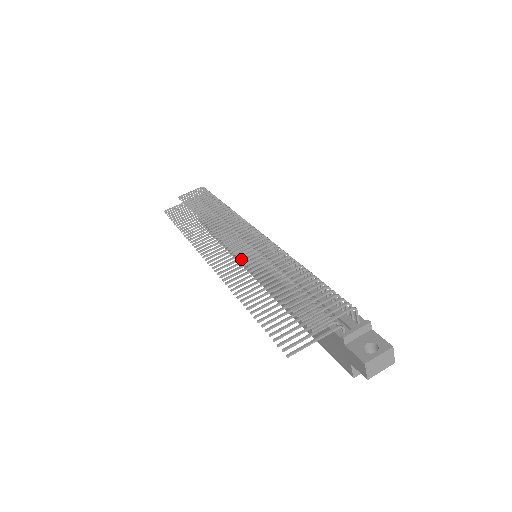
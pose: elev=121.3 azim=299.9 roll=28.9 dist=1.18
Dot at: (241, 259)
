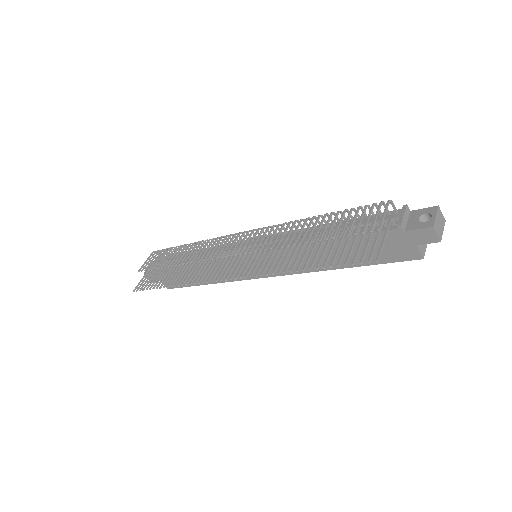
Dot at: occluded
